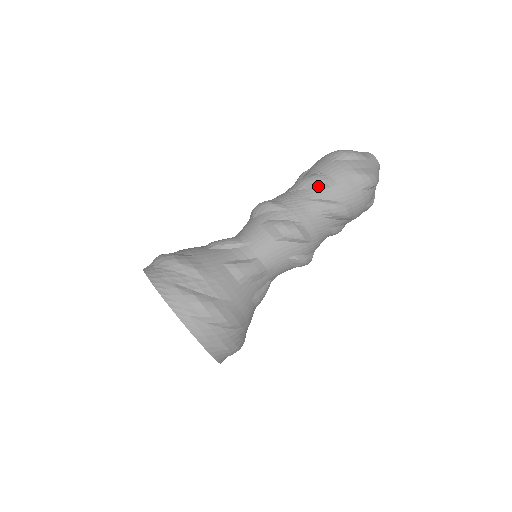
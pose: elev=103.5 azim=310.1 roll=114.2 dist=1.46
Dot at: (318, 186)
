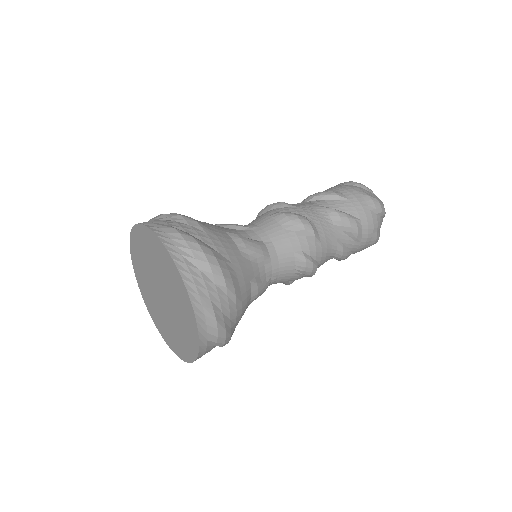
Dot at: (329, 198)
